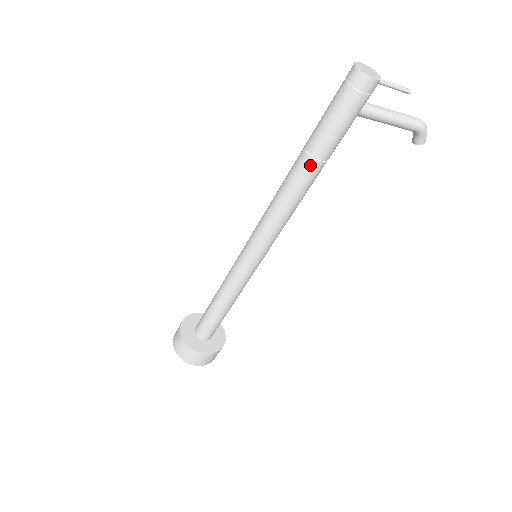
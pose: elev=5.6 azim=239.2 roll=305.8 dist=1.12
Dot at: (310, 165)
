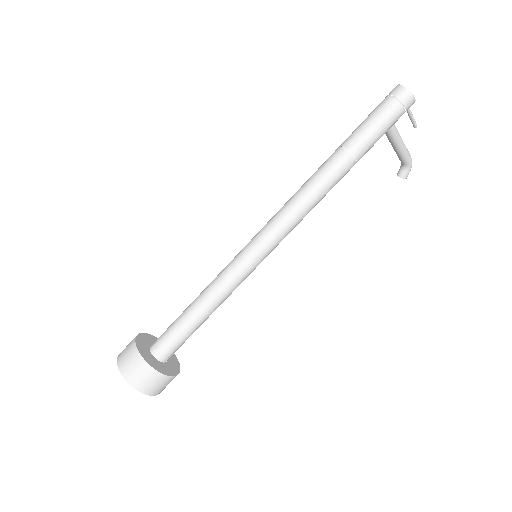
Dot at: (346, 161)
